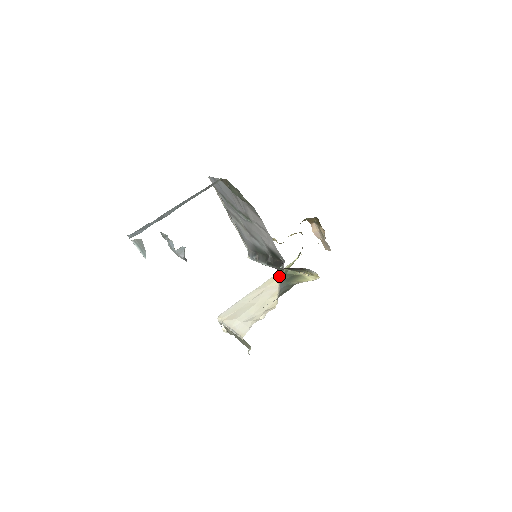
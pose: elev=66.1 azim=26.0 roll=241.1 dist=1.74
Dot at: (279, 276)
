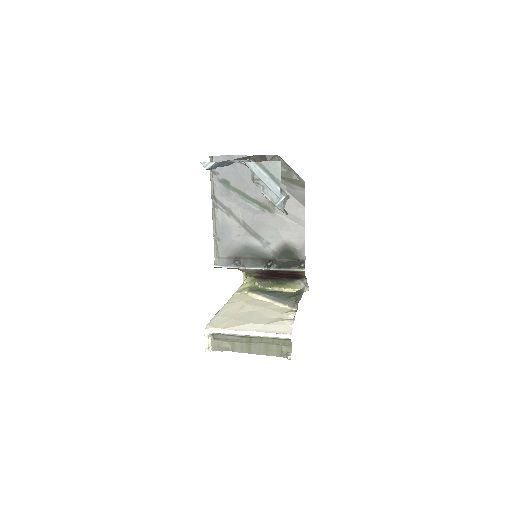
Dot at: (244, 293)
